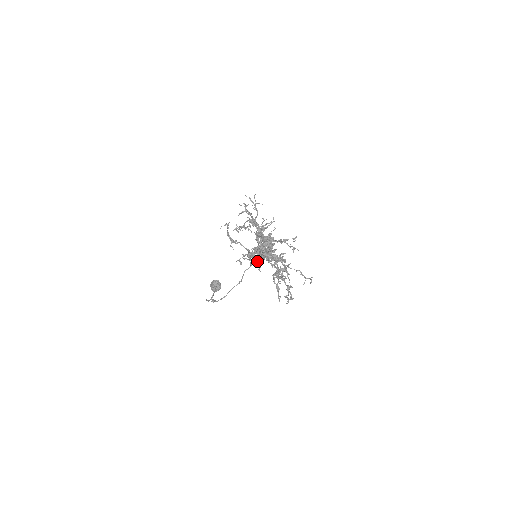
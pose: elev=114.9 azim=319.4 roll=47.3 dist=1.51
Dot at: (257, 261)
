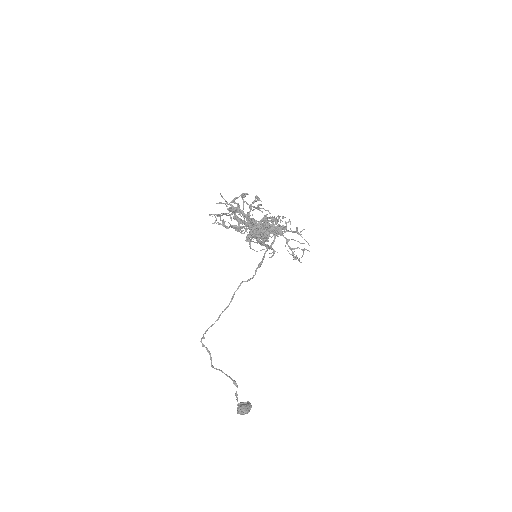
Dot at: (256, 269)
